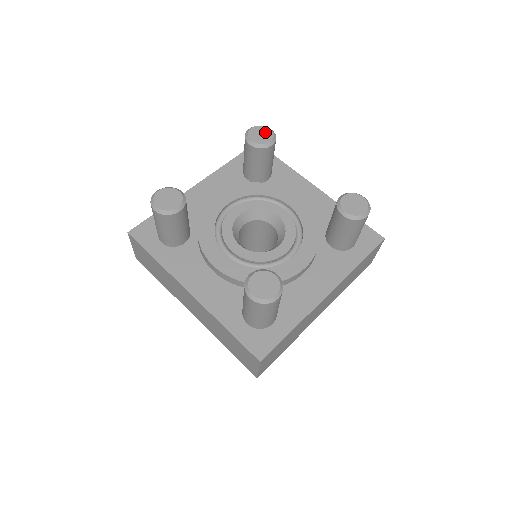
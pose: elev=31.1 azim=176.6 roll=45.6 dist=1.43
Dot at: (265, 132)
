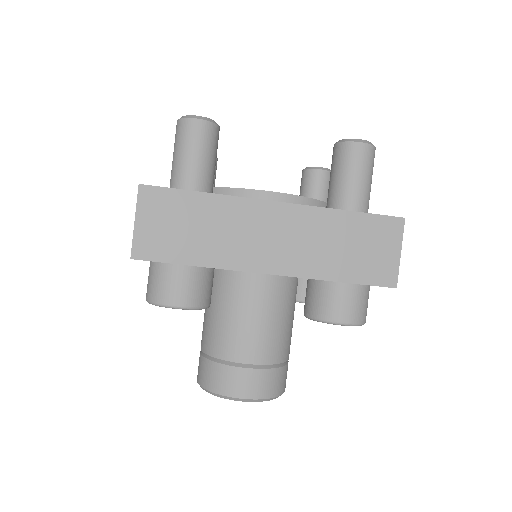
Dot at: occluded
